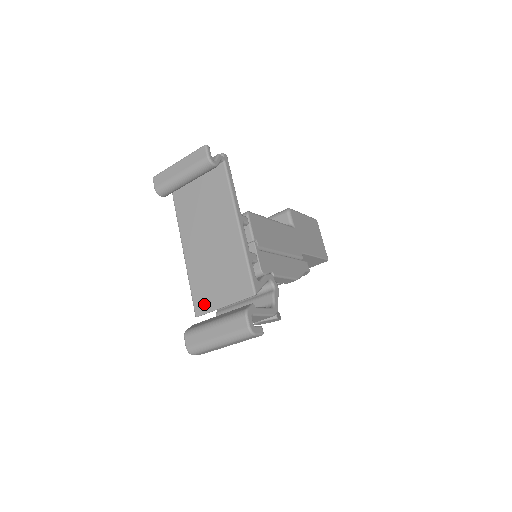
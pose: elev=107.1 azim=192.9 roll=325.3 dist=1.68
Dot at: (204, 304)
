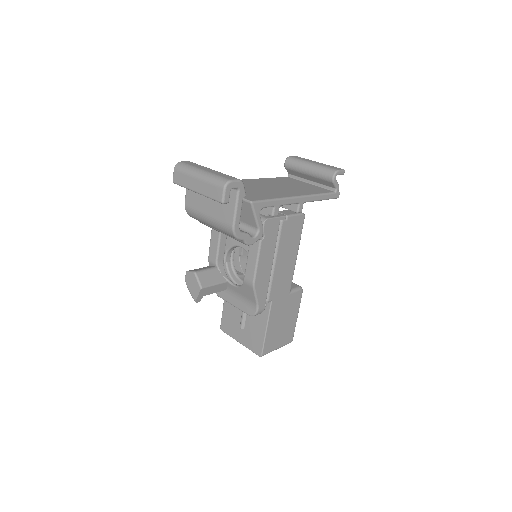
Dot at: occluded
